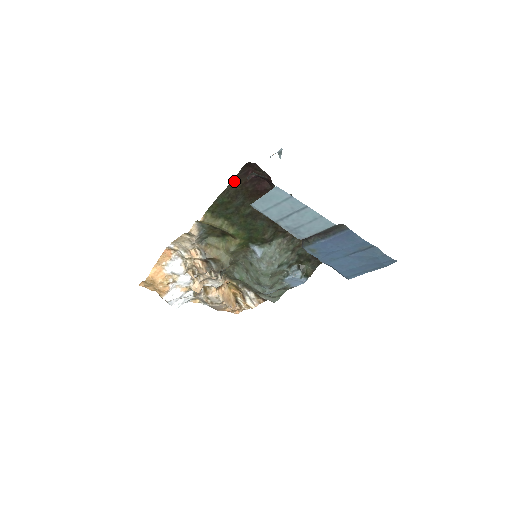
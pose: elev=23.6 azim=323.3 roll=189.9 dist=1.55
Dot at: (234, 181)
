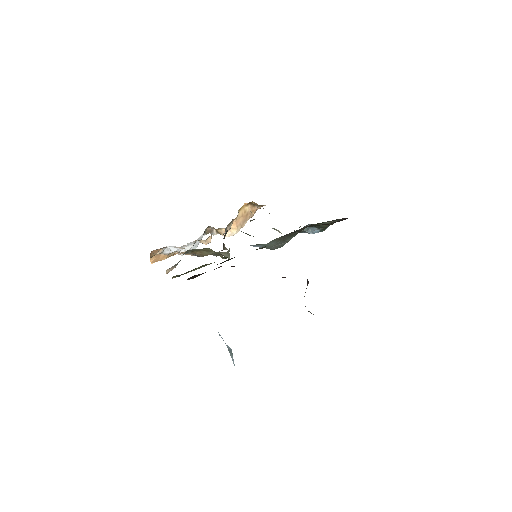
Dot at: occluded
